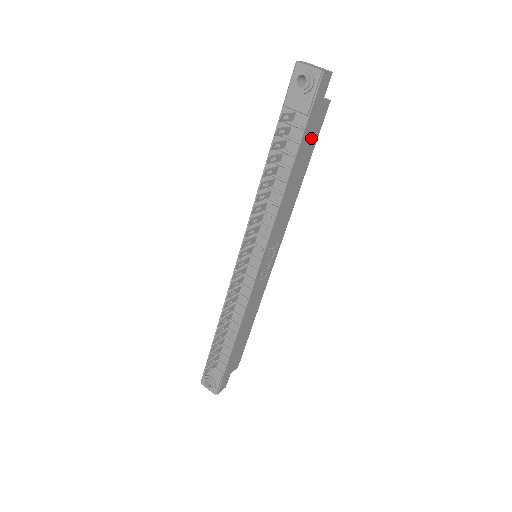
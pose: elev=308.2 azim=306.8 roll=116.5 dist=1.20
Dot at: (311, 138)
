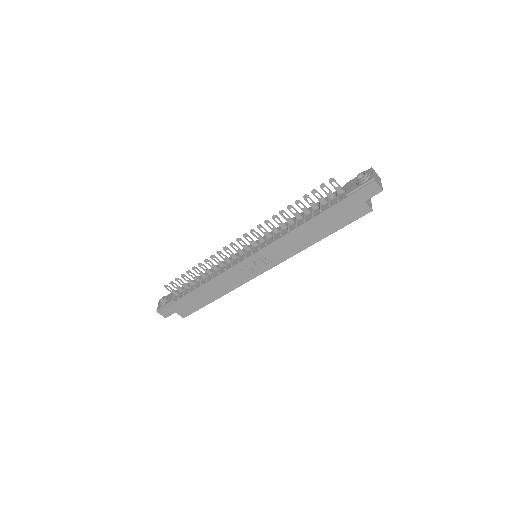
Dot at: (341, 217)
